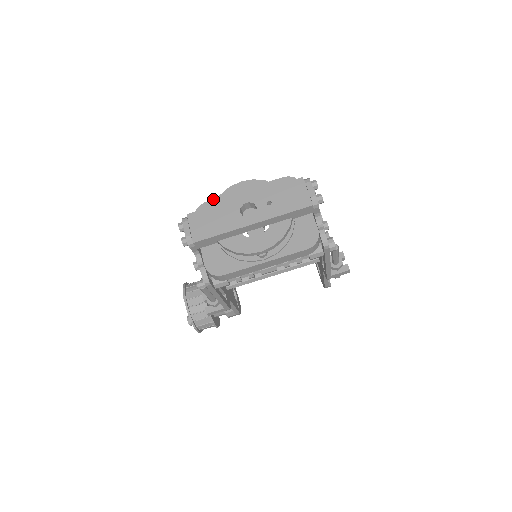
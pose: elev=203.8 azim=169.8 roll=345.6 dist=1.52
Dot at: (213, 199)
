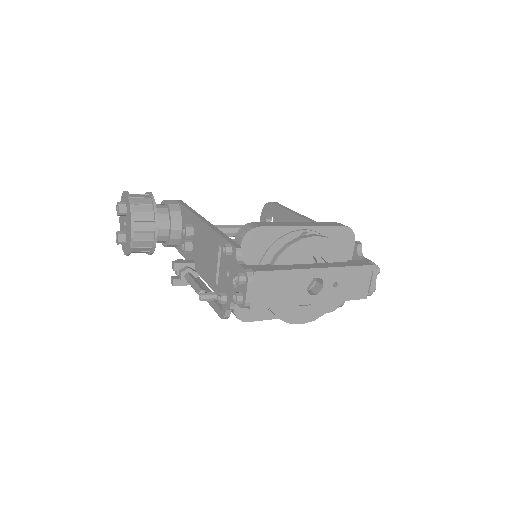
Dot at: (270, 226)
